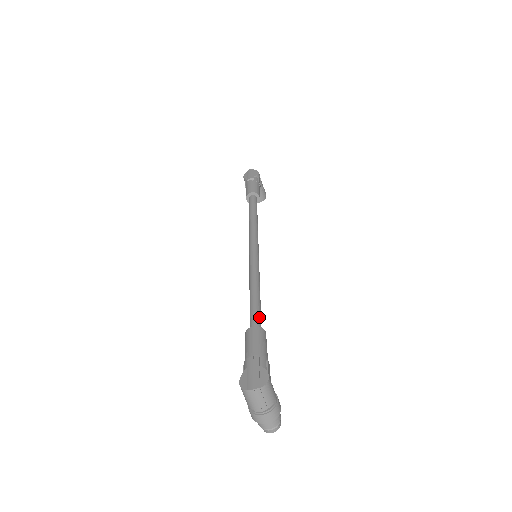
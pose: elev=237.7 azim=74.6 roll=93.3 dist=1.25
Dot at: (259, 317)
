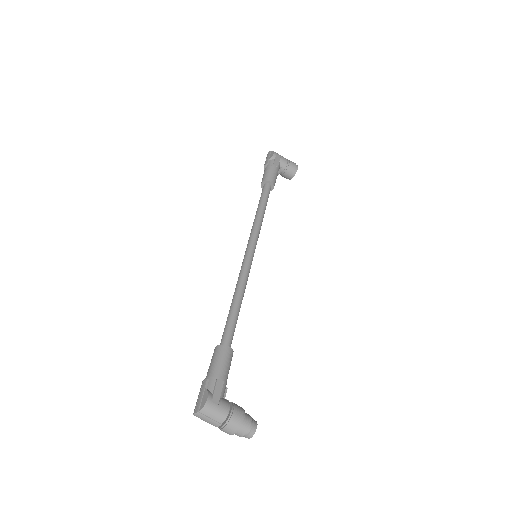
Dot at: (227, 332)
